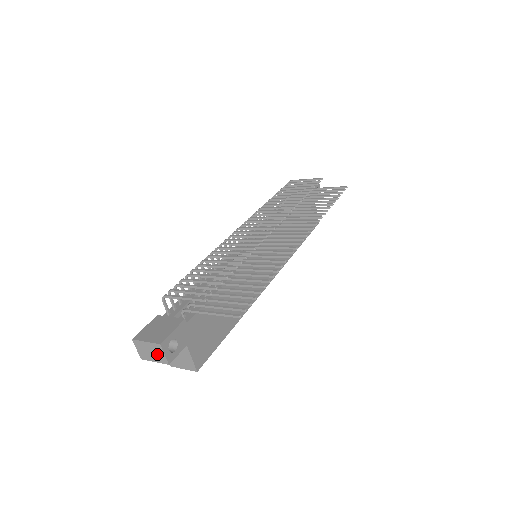
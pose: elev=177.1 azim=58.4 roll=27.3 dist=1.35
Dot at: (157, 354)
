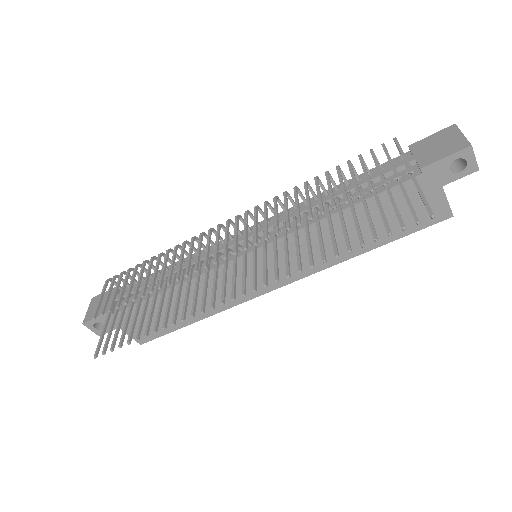
Dot at: occluded
